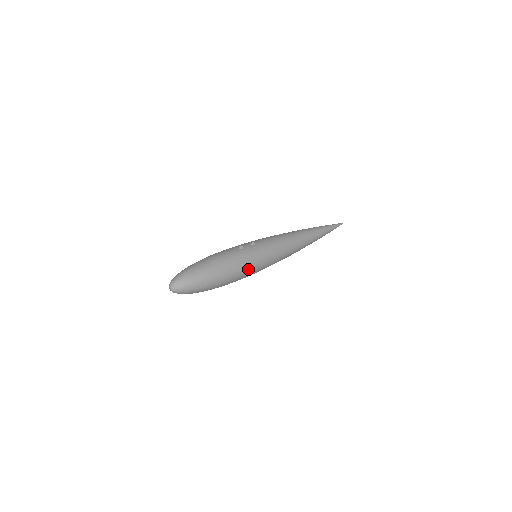
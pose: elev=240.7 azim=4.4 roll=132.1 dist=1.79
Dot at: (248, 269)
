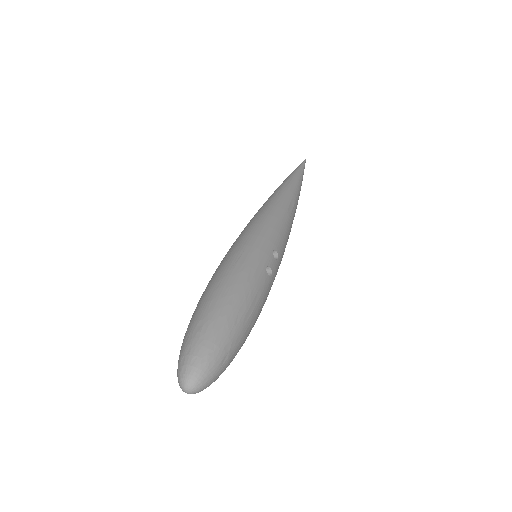
Dot at: occluded
